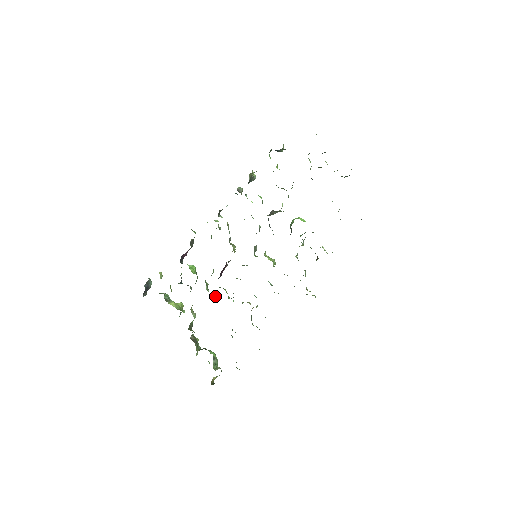
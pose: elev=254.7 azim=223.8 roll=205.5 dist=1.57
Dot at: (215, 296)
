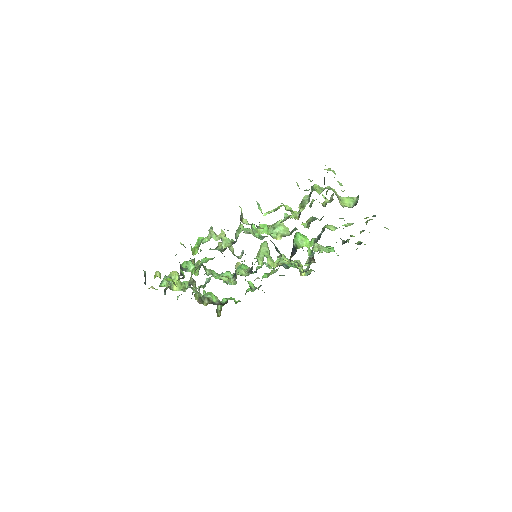
Dot at: (214, 275)
